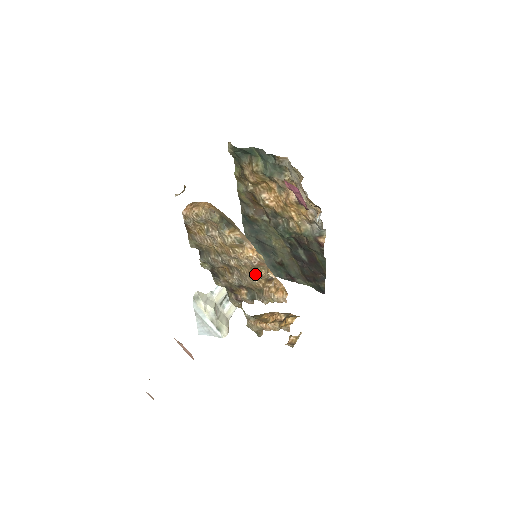
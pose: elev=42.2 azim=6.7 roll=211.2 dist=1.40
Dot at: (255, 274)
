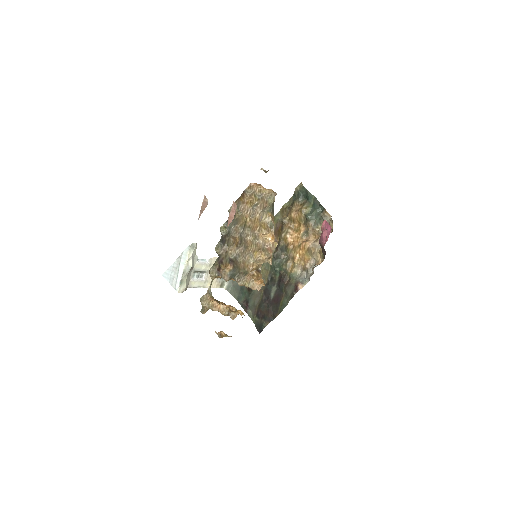
Dot at: (258, 255)
